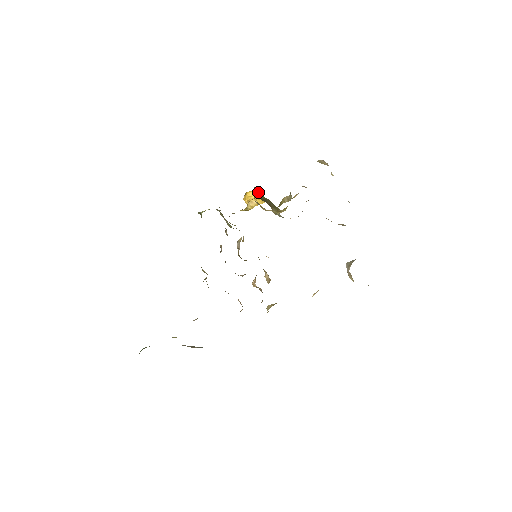
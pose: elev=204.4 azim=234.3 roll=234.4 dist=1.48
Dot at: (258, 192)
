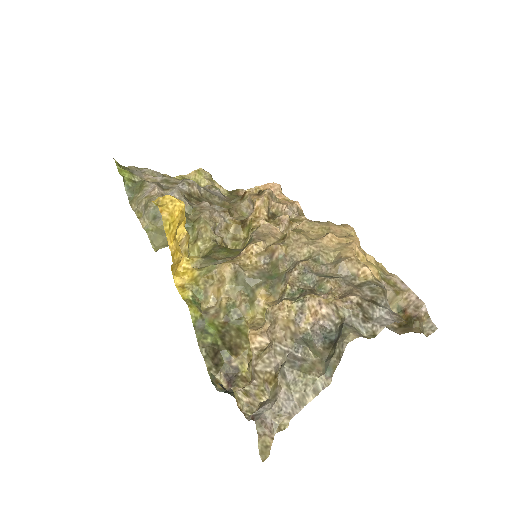
Dot at: (217, 370)
